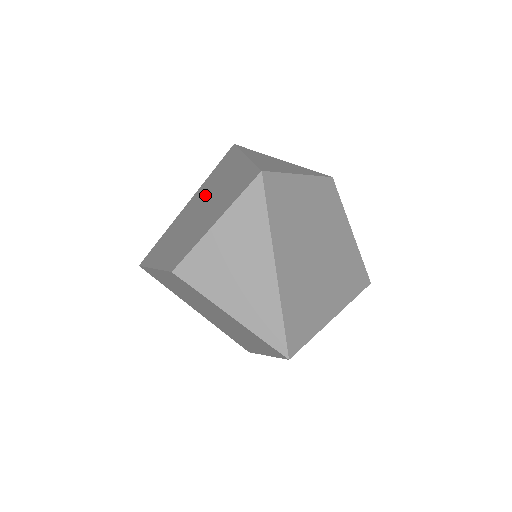
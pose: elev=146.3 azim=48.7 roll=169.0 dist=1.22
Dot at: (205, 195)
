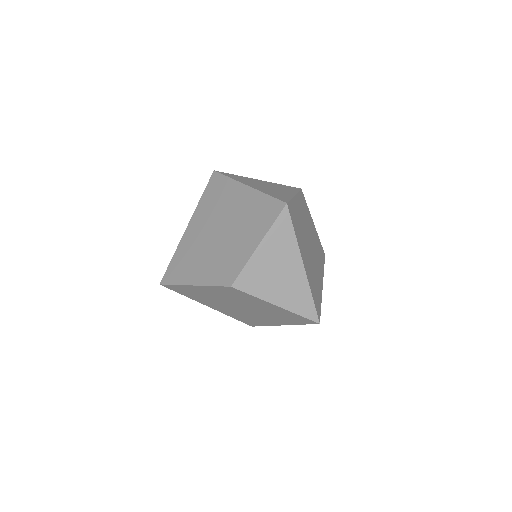
Dot at: (214, 219)
